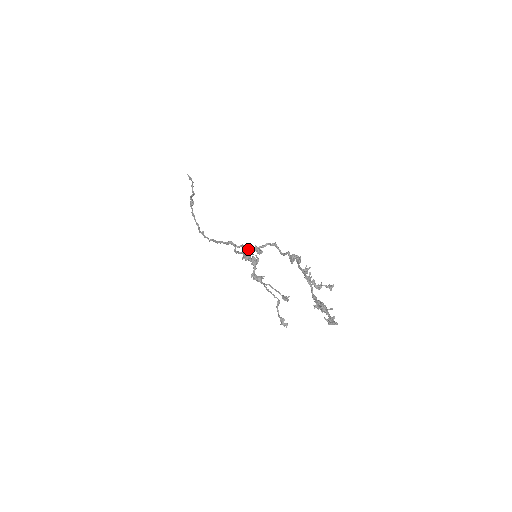
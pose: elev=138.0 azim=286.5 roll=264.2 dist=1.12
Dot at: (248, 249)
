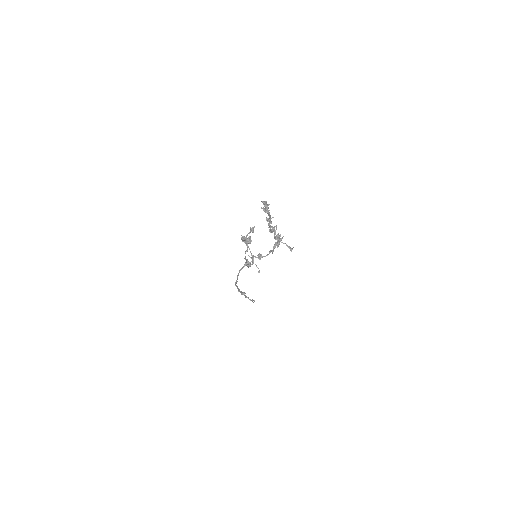
Dot at: (254, 256)
